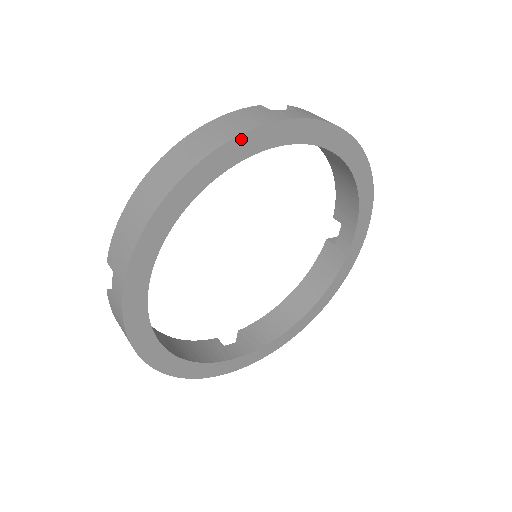
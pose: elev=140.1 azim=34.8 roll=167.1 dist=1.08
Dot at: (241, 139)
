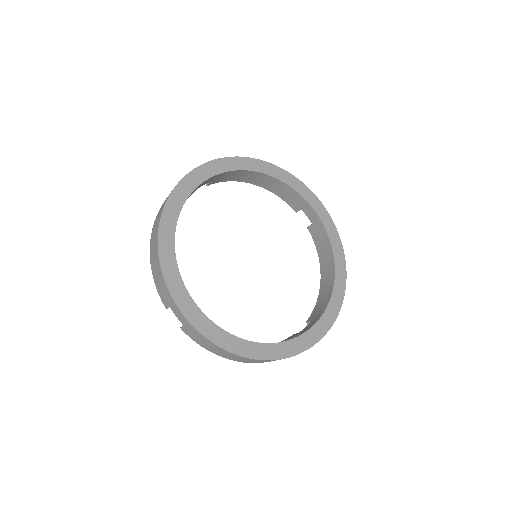
Dot at: (296, 180)
